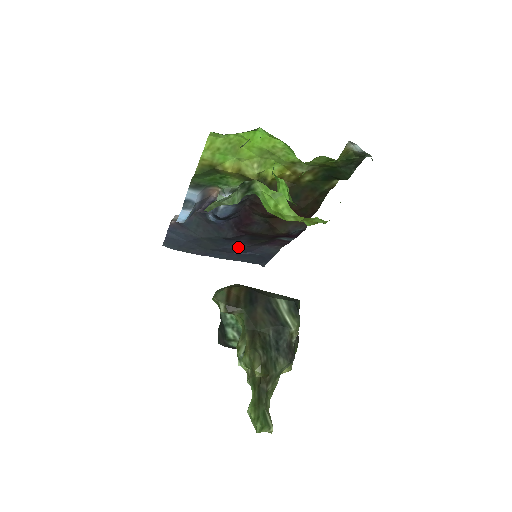
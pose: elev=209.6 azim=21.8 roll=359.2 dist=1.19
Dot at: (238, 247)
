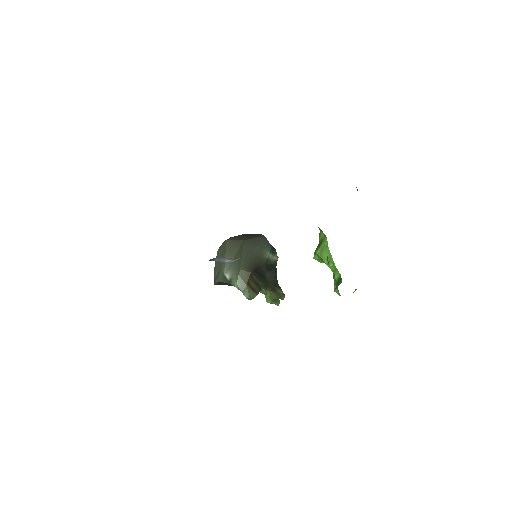
Dot at: occluded
